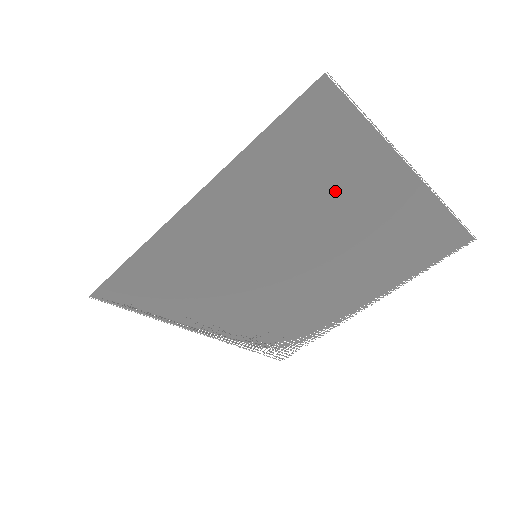
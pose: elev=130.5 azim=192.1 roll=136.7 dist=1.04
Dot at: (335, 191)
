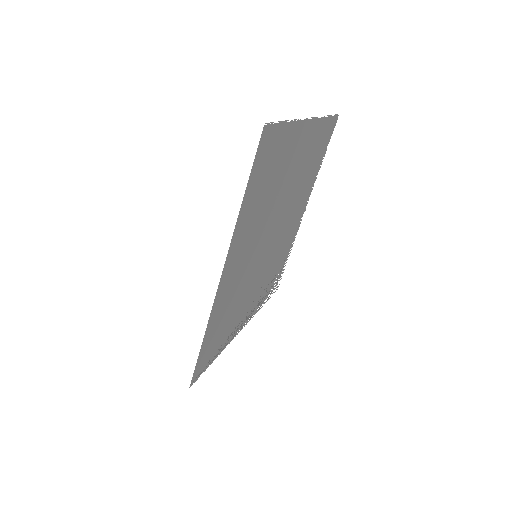
Dot at: (281, 176)
